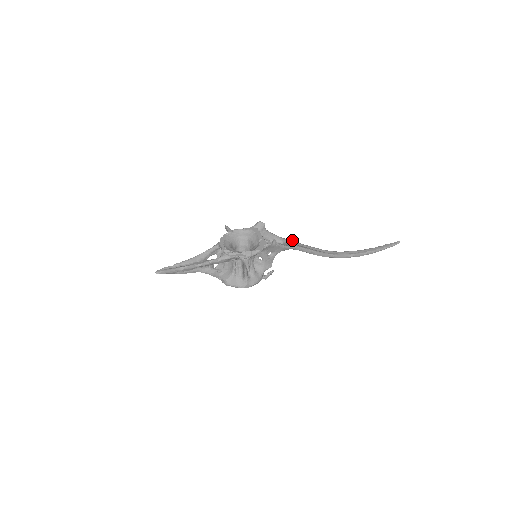
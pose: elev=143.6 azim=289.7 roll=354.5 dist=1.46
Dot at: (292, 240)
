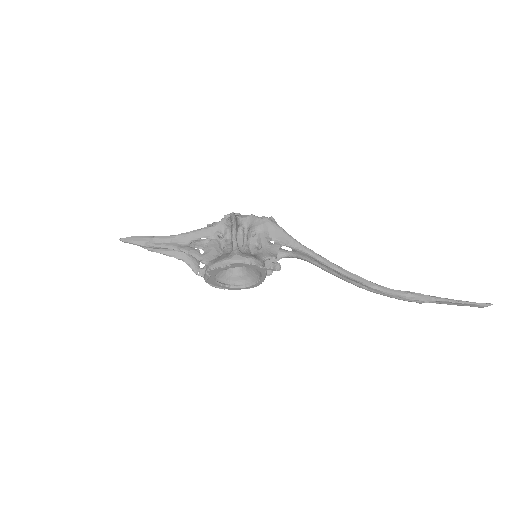
Dot at: occluded
